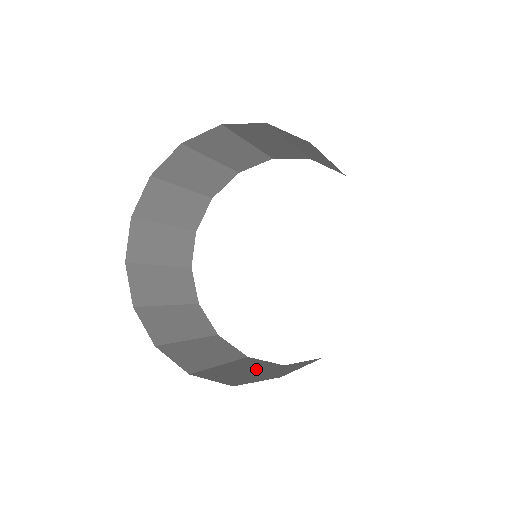
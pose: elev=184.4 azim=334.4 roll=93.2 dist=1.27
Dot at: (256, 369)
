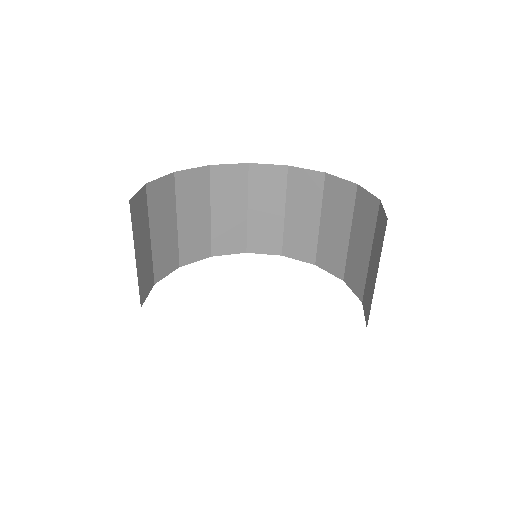
Dot at: occluded
